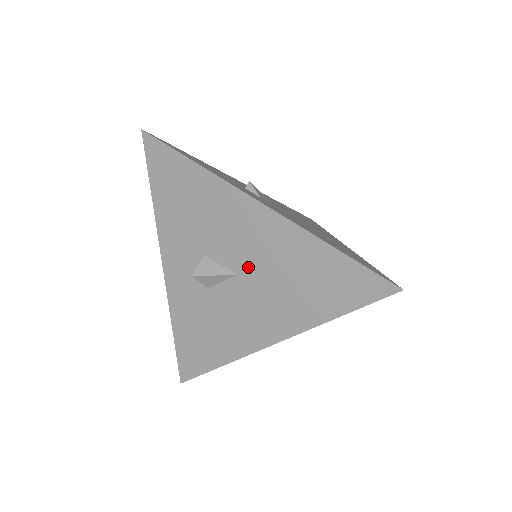
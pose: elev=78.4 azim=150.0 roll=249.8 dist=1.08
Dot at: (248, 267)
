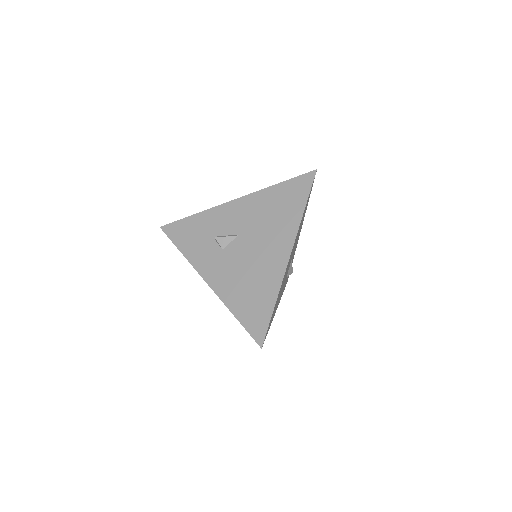
Dot at: occluded
